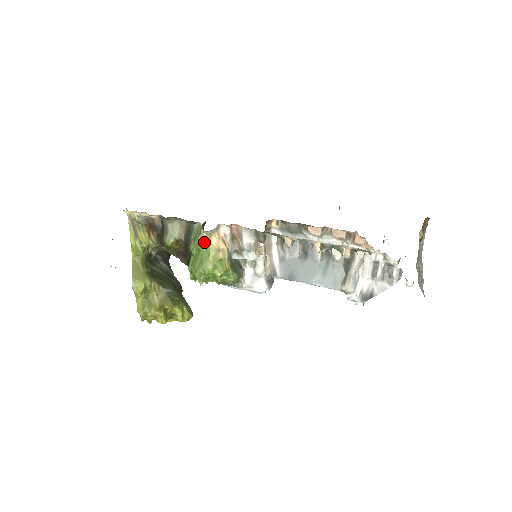
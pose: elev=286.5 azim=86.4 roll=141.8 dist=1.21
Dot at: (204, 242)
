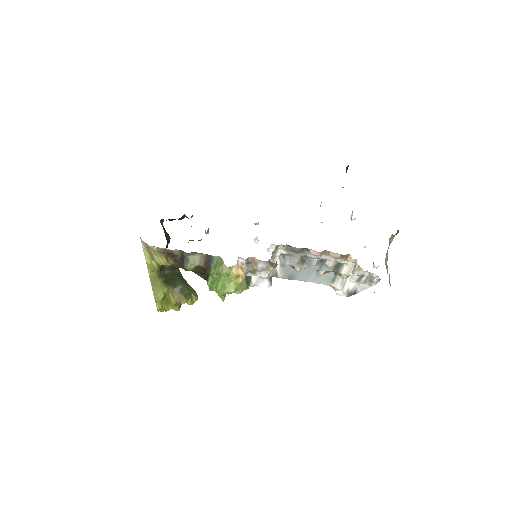
Dot at: (226, 272)
